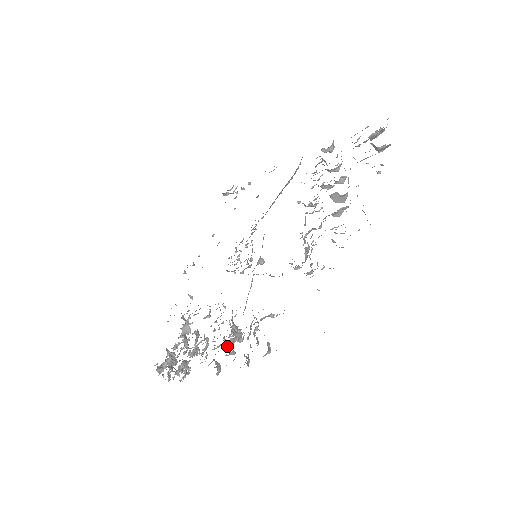
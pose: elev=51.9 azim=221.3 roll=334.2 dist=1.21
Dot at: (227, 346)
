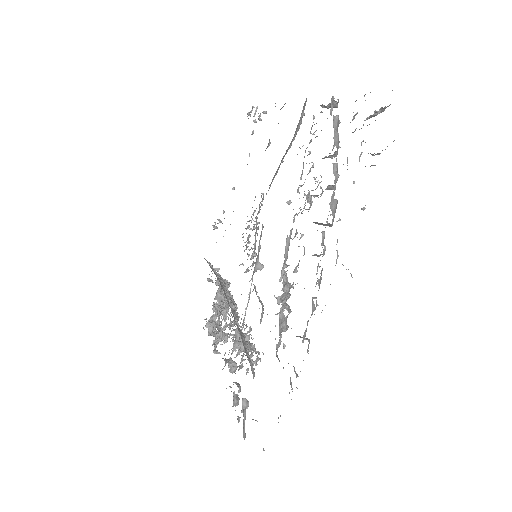
Dot at: occluded
